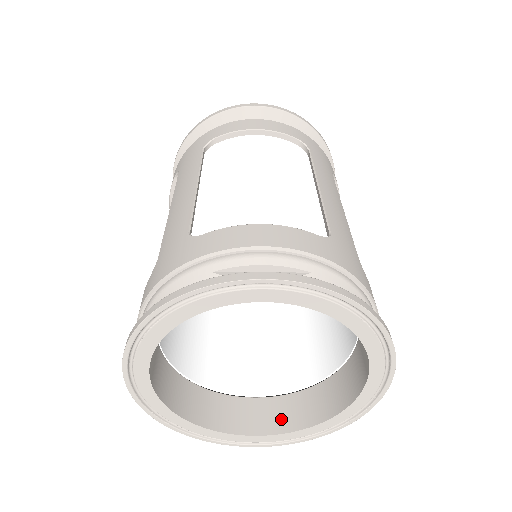
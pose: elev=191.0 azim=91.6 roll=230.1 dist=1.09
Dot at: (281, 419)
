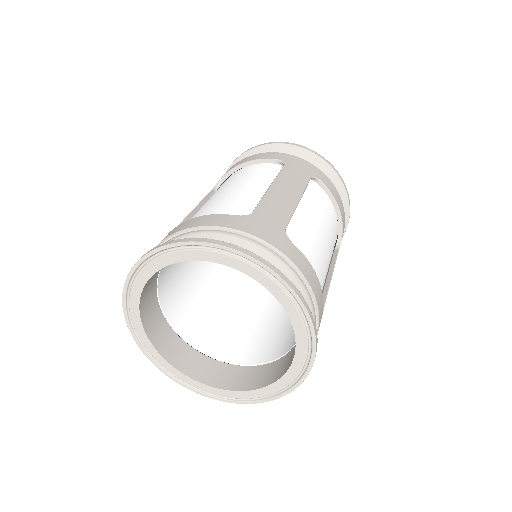
Dot at: (268, 377)
